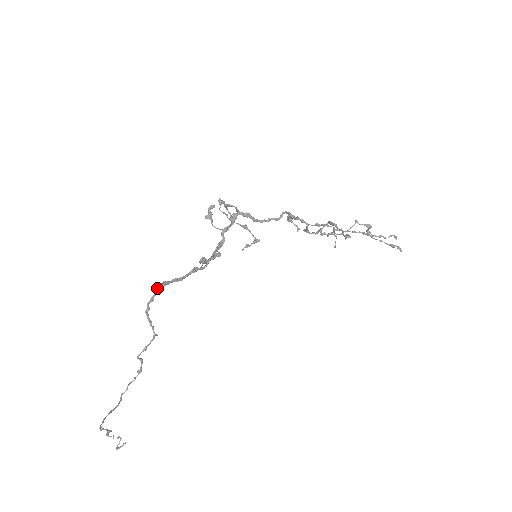
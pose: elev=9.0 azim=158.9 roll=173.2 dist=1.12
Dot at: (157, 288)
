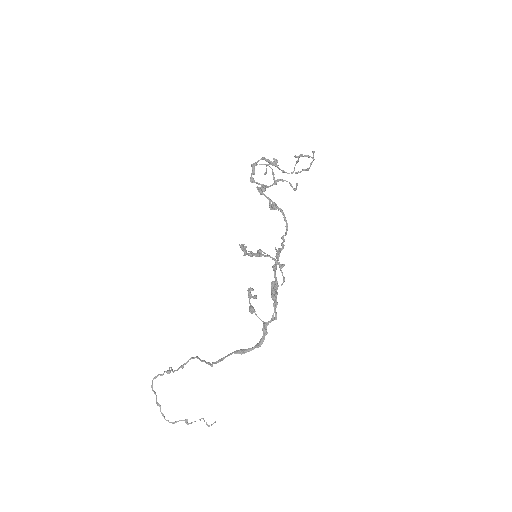
Dot at: occluded
